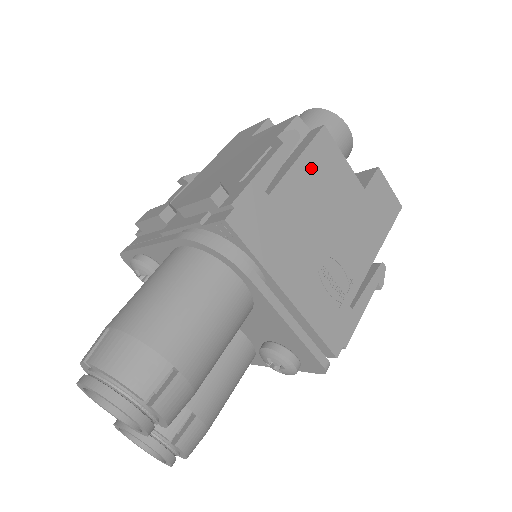
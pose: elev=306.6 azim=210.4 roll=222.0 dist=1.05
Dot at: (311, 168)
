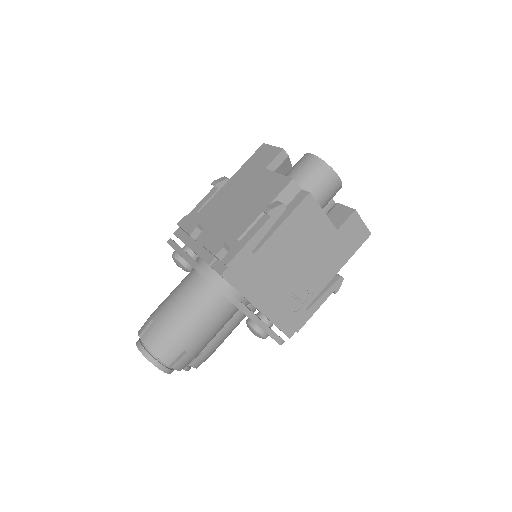
Dot at: (292, 227)
